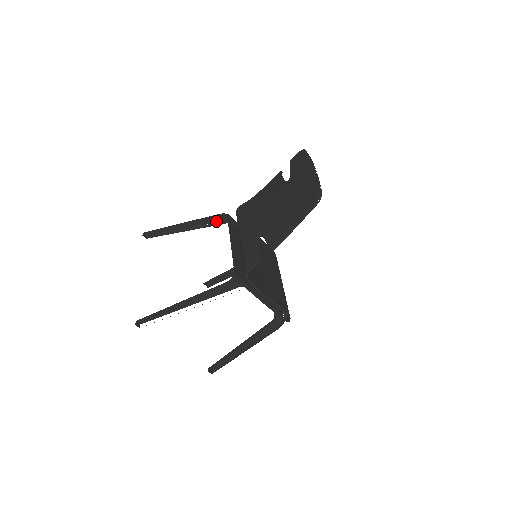
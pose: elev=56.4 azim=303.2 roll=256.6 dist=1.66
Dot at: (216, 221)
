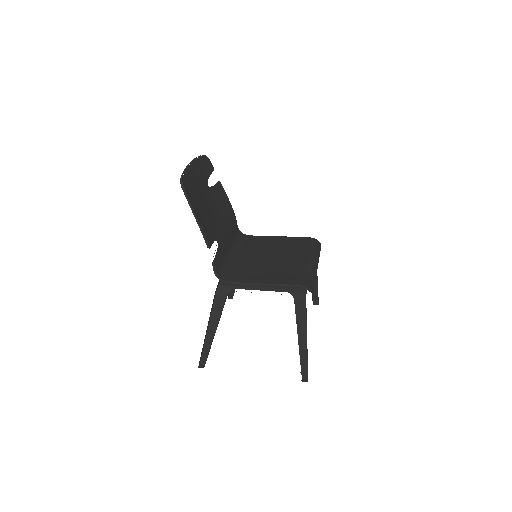
Dot at: occluded
